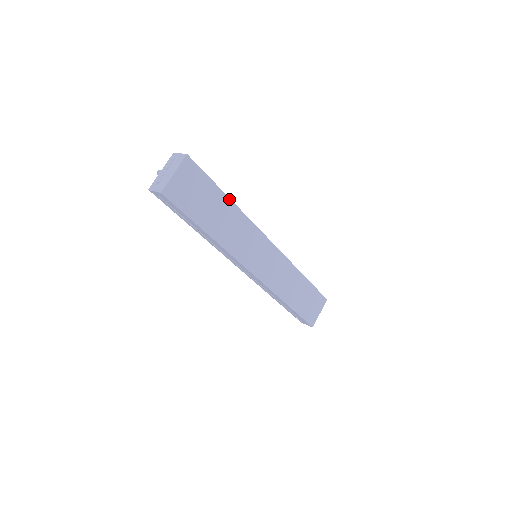
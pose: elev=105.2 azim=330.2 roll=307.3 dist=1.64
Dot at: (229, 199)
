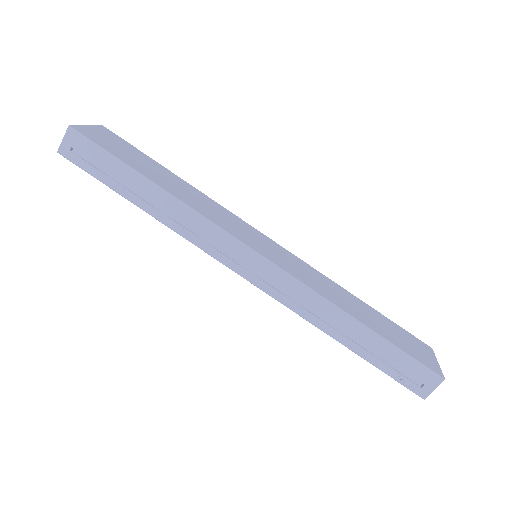
Dot at: (175, 176)
